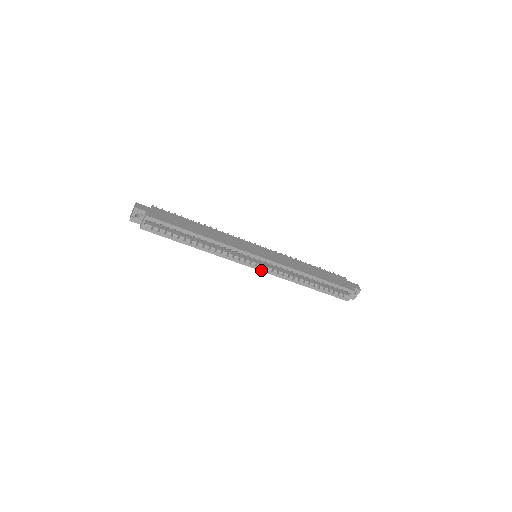
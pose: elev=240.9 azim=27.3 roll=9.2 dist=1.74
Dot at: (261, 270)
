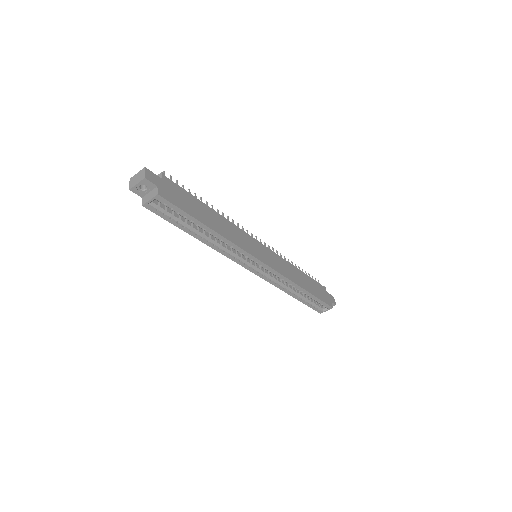
Dot at: (257, 274)
